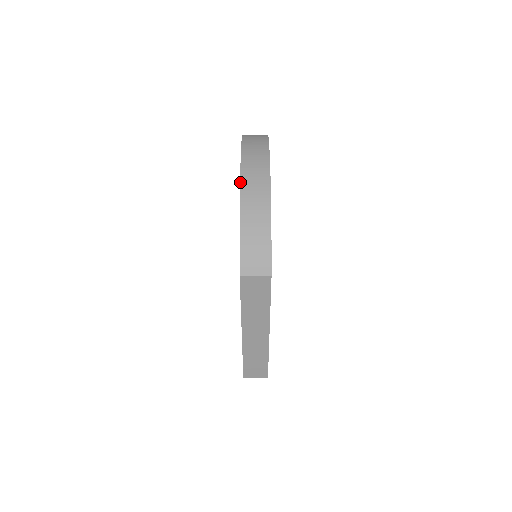
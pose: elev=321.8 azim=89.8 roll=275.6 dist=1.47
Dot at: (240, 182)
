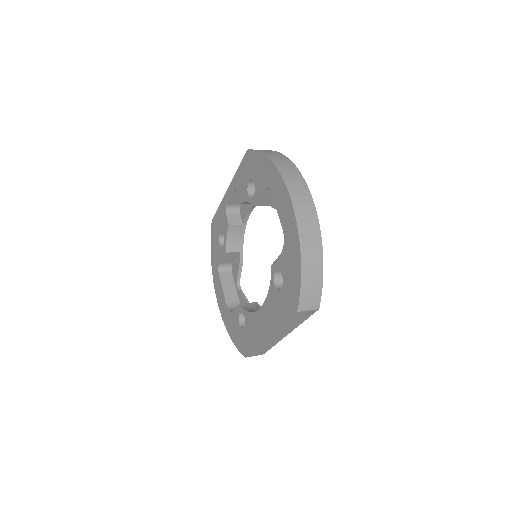
Dot at: (298, 231)
